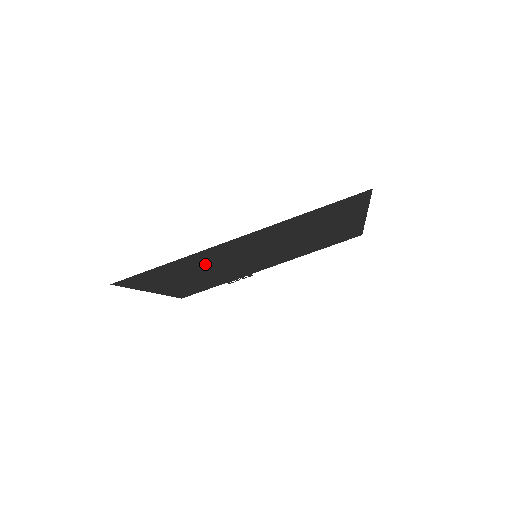
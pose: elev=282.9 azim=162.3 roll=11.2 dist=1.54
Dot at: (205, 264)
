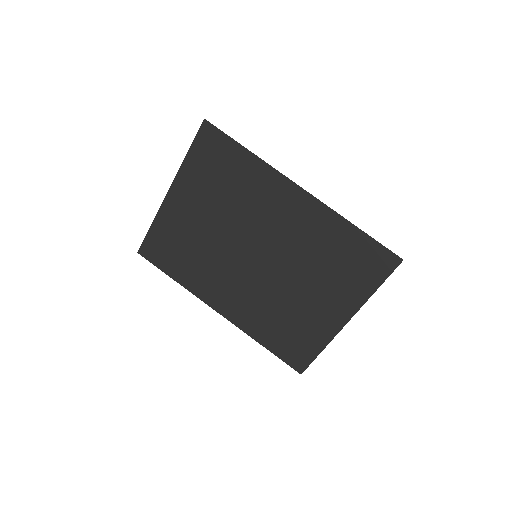
Dot at: (241, 202)
